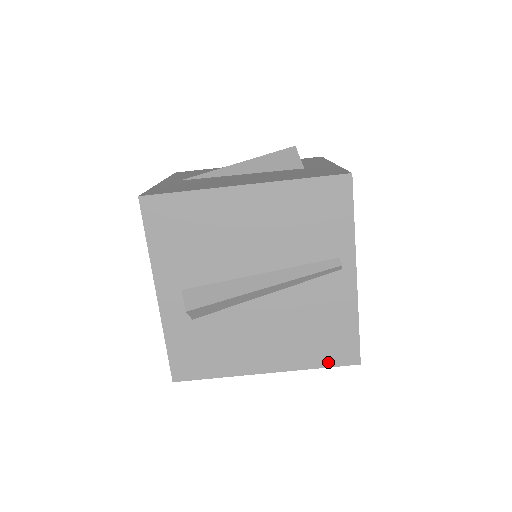
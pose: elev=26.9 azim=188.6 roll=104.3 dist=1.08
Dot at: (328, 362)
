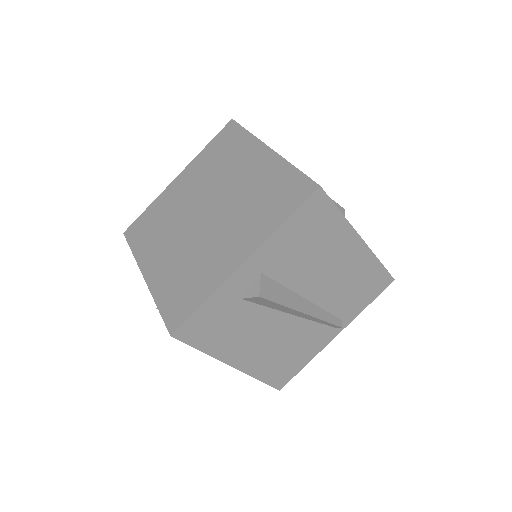
Dot at: (269, 380)
